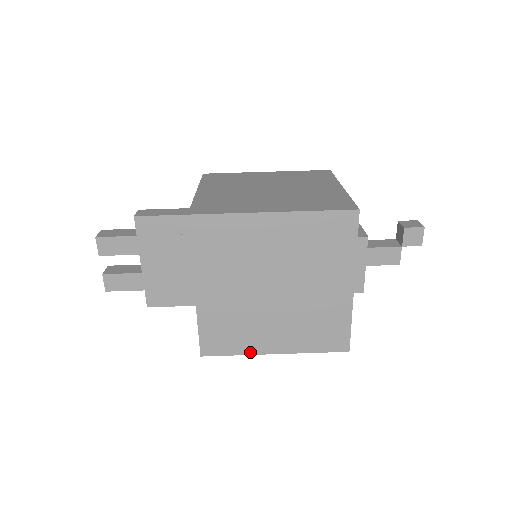
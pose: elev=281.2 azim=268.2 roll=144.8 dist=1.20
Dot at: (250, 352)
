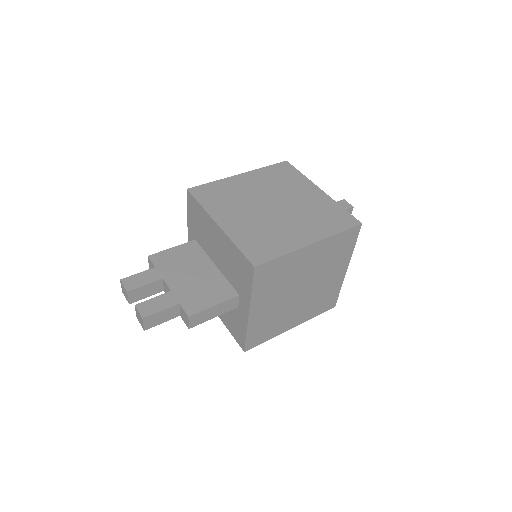
Dot at: (292, 249)
